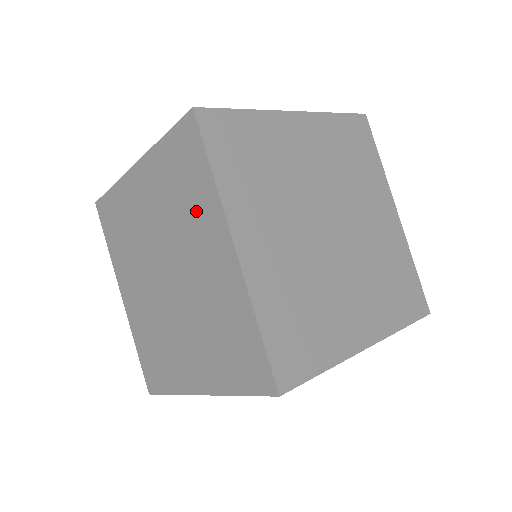
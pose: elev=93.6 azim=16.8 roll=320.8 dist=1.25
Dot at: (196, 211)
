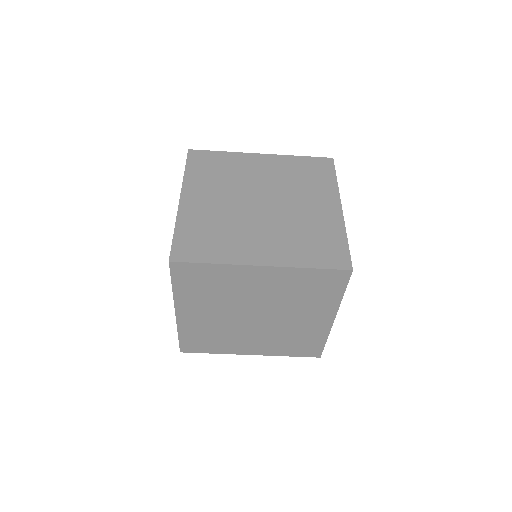
Dot at: occluded
